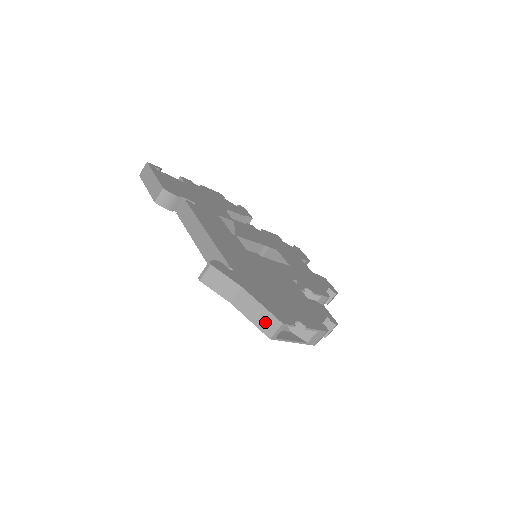
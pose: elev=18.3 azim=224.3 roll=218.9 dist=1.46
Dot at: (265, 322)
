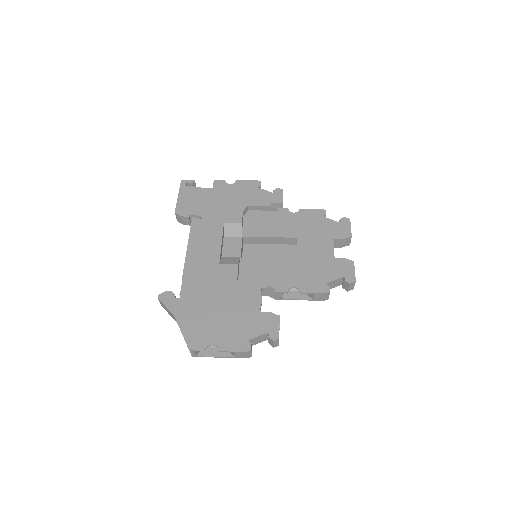
Dot at: occluded
